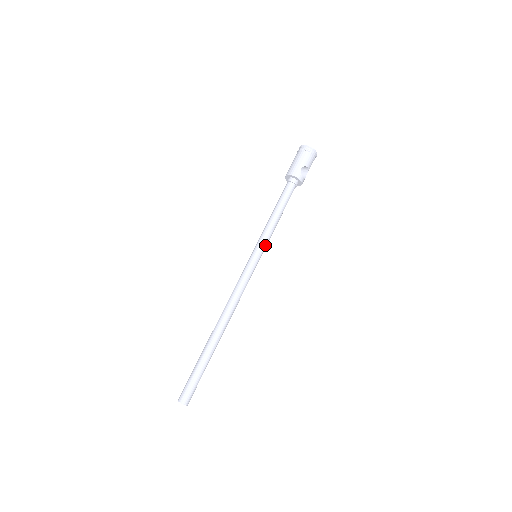
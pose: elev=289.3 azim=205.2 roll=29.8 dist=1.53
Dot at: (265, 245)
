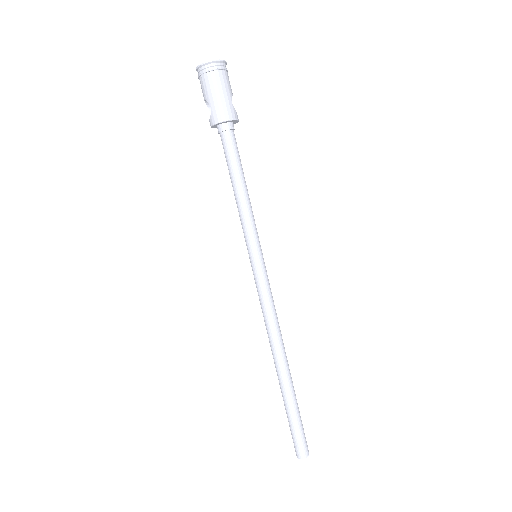
Dot at: (258, 236)
